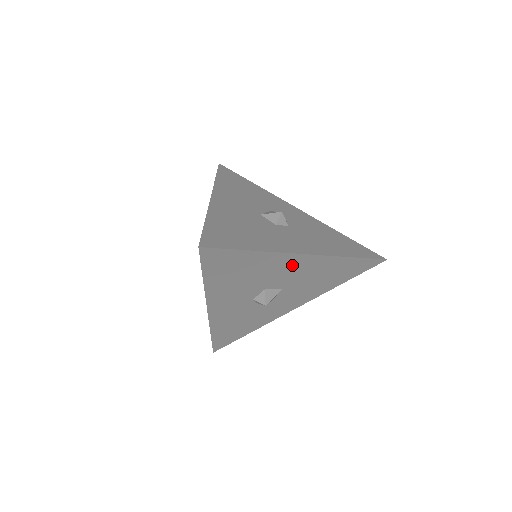
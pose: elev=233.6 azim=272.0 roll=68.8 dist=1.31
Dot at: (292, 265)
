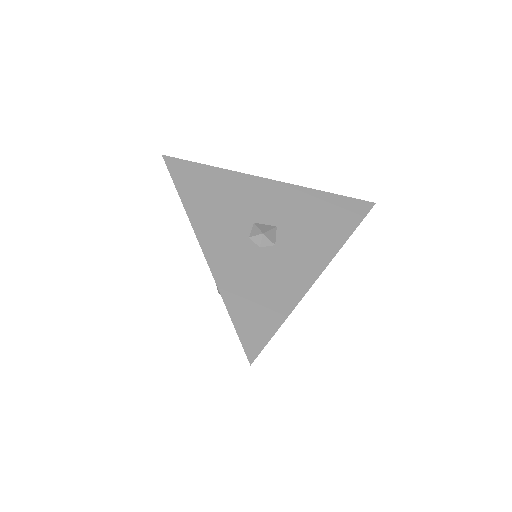
Dot at: (264, 192)
